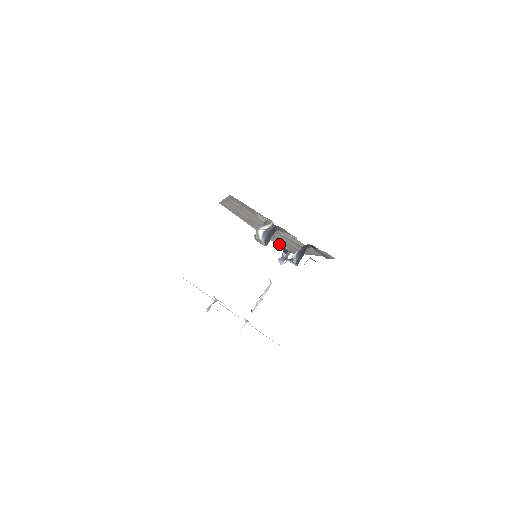
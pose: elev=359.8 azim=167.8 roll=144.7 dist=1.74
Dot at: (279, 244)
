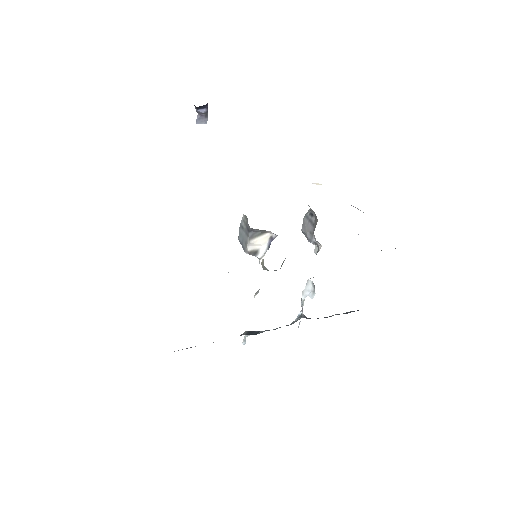
Dot at: occluded
